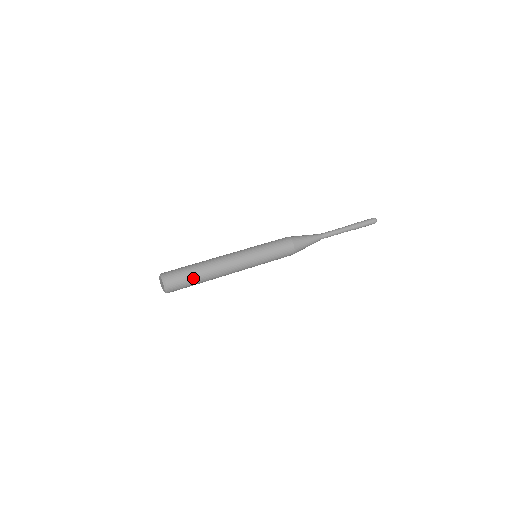
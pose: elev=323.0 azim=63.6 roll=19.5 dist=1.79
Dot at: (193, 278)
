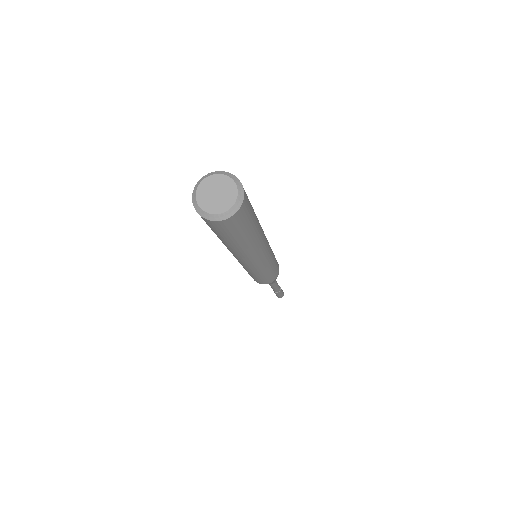
Dot at: (254, 213)
